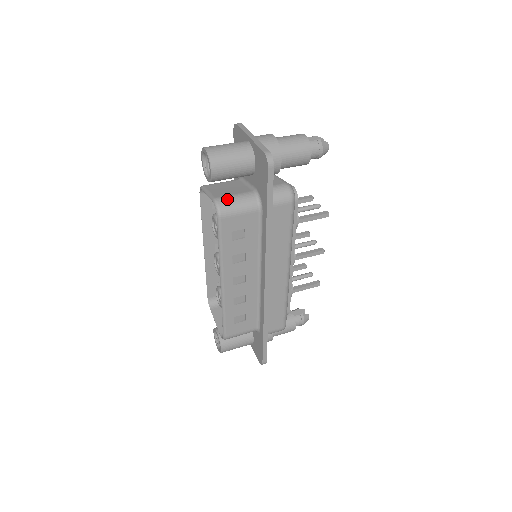
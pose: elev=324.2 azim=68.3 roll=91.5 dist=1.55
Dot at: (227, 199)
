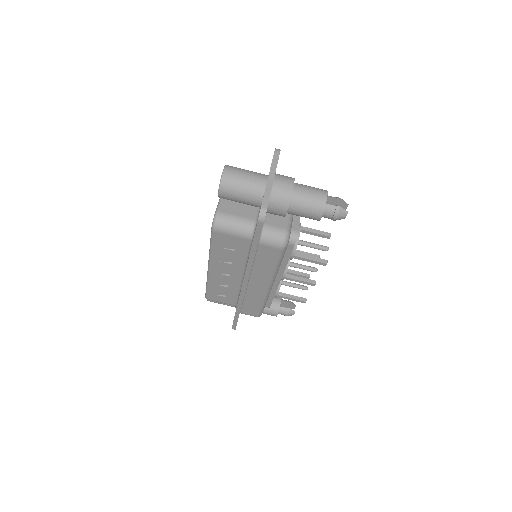
Dot at: (227, 218)
